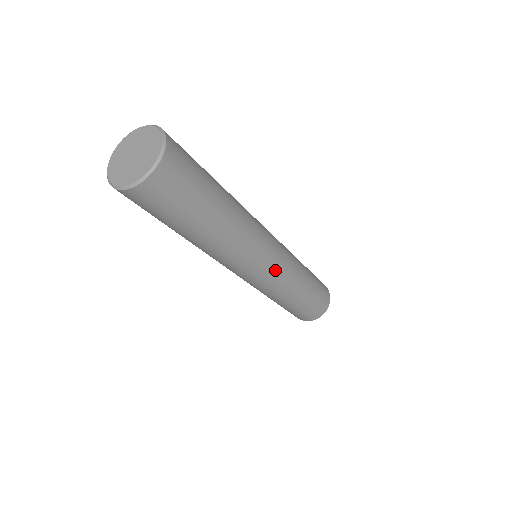
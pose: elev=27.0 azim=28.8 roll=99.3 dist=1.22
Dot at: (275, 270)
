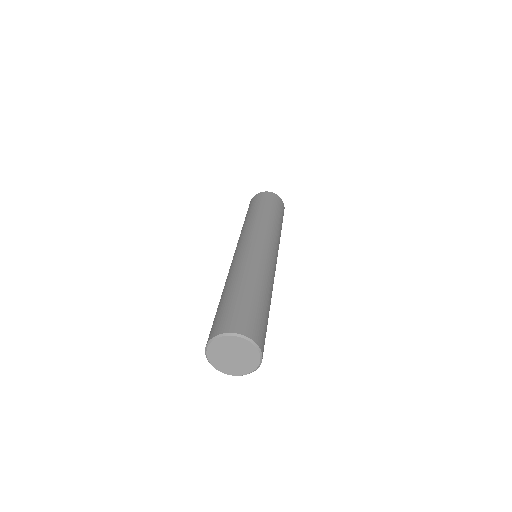
Dot at: occluded
